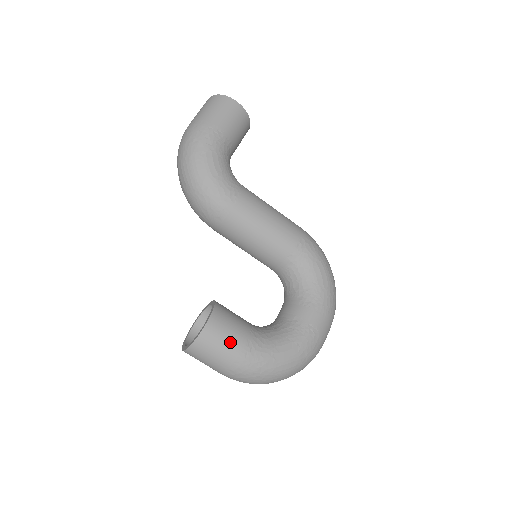
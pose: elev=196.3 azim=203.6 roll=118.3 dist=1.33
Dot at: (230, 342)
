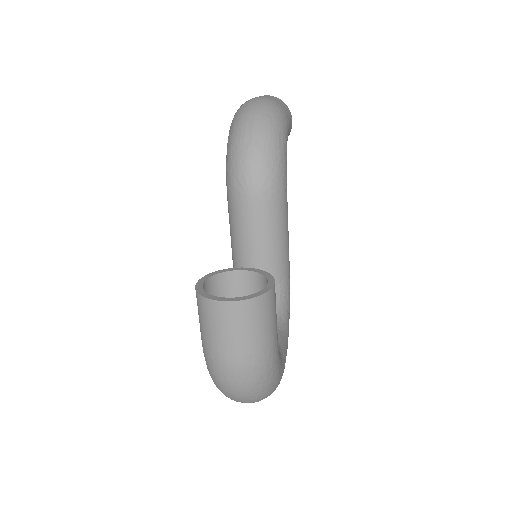
Dot at: (275, 322)
